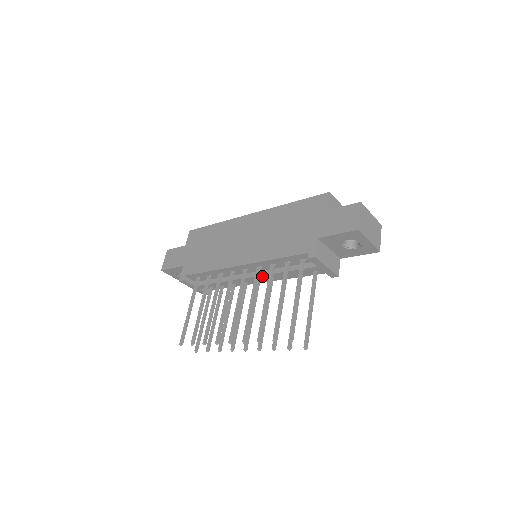
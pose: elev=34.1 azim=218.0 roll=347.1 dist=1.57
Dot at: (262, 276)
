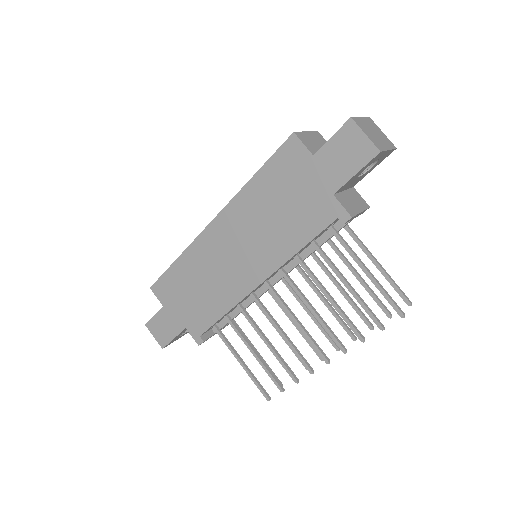
Dot at: (288, 272)
